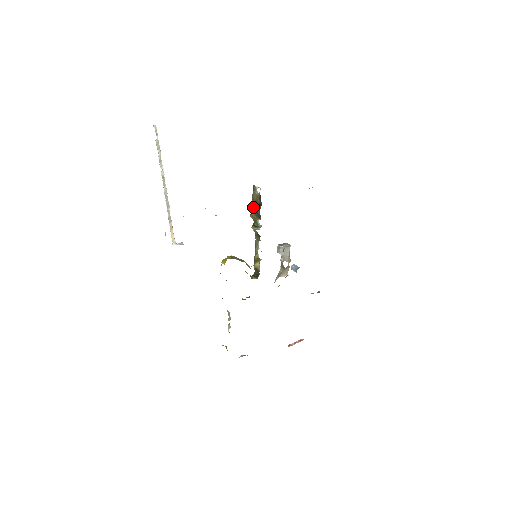
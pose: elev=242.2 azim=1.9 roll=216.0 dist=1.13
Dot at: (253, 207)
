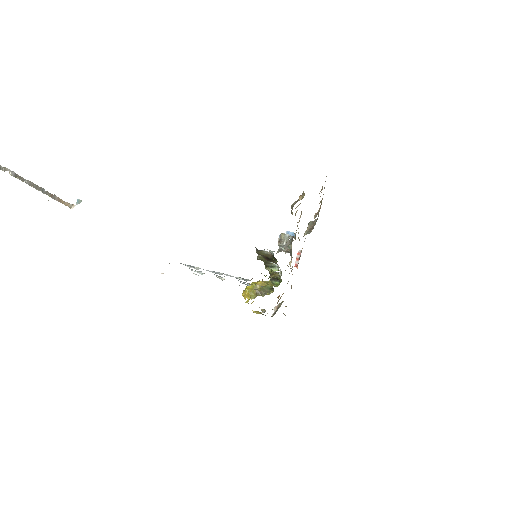
Dot at: (260, 256)
